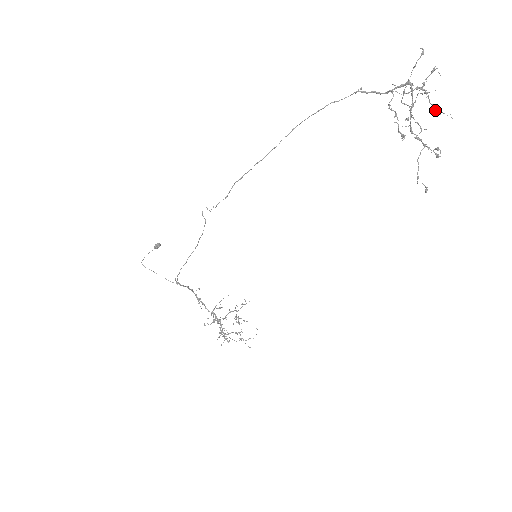
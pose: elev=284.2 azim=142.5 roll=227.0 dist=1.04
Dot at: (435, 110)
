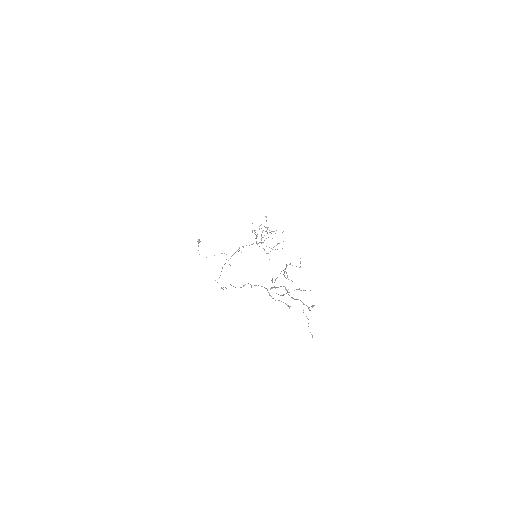
Dot at: occluded
